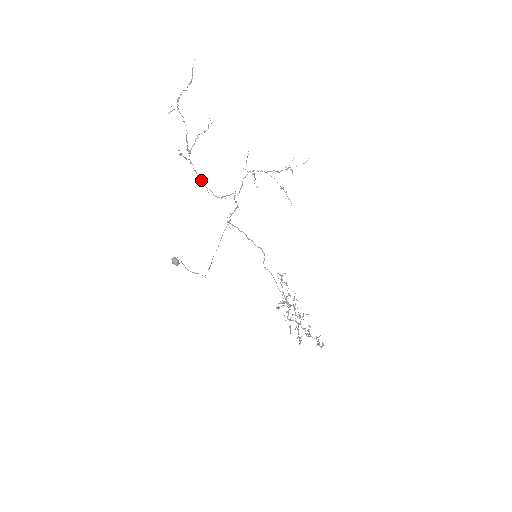
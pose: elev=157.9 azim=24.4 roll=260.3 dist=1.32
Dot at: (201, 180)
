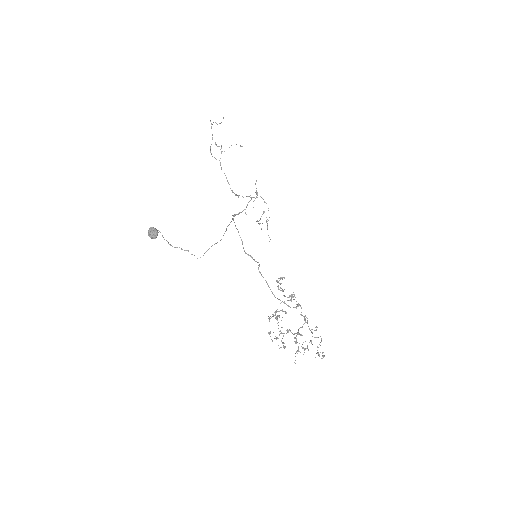
Dot at: occluded
